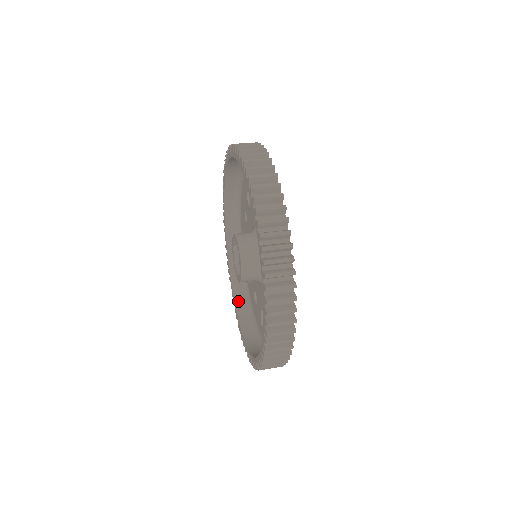
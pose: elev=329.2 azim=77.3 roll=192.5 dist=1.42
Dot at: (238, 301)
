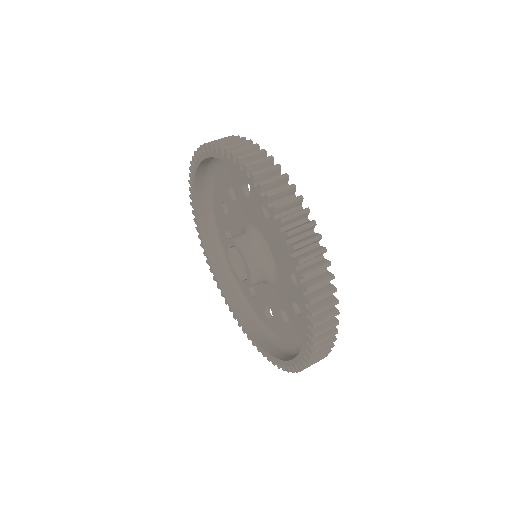
Dot at: (227, 293)
